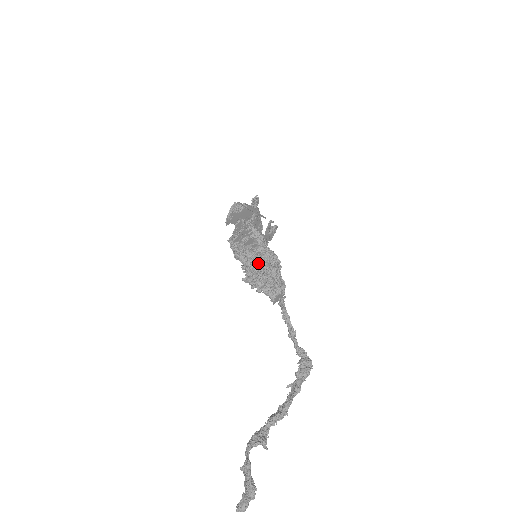
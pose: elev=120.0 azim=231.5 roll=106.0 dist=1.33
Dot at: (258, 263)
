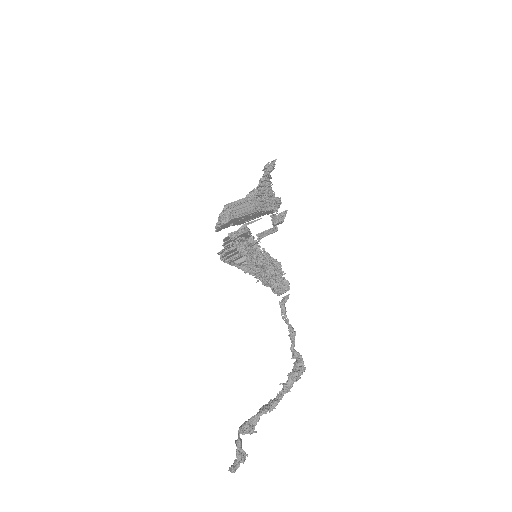
Dot at: (256, 268)
